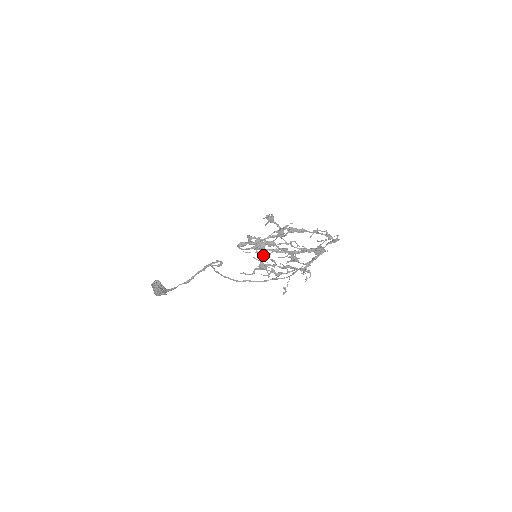
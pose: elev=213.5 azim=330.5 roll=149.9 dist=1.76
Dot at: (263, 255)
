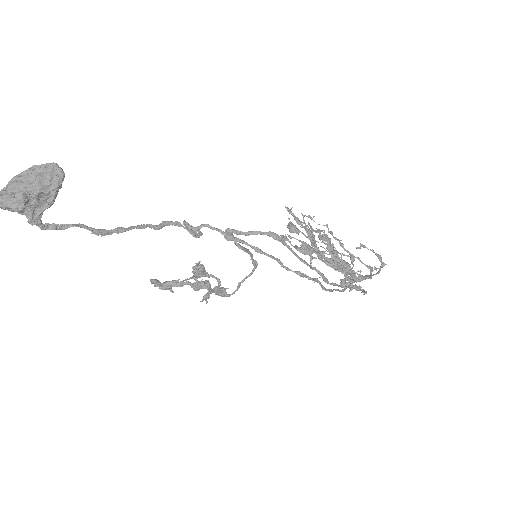
Dot at: occluded
